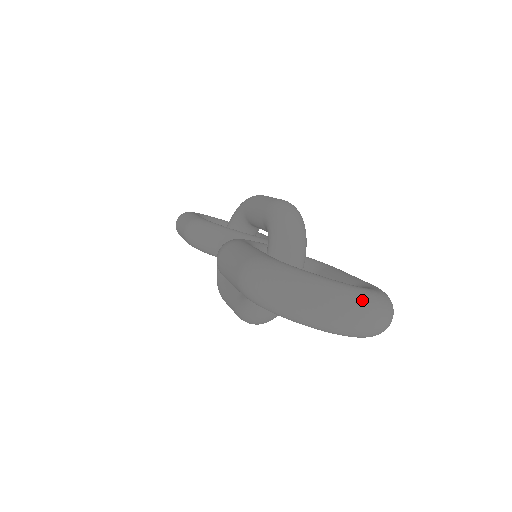
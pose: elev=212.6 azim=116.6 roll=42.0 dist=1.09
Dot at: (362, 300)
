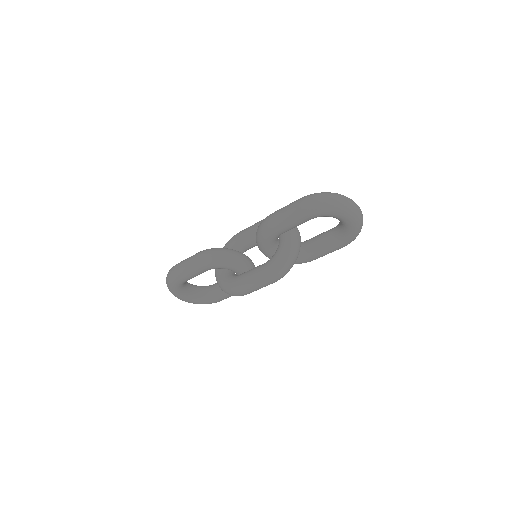
Dot at: occluded
